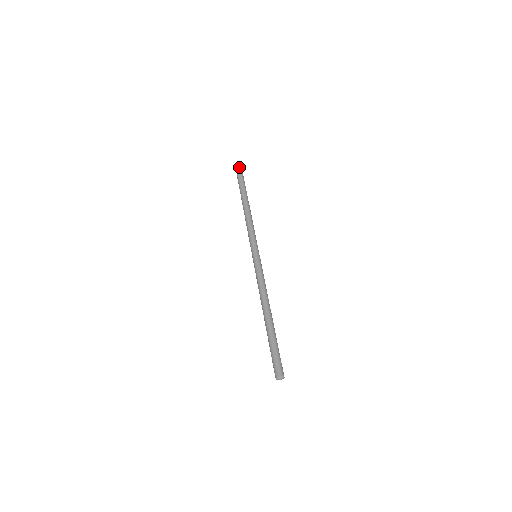
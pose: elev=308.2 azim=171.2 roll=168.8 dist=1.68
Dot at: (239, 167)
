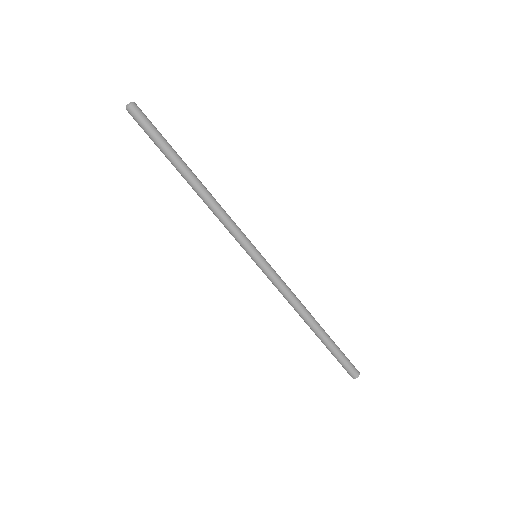
Dot at: (129, 106)
